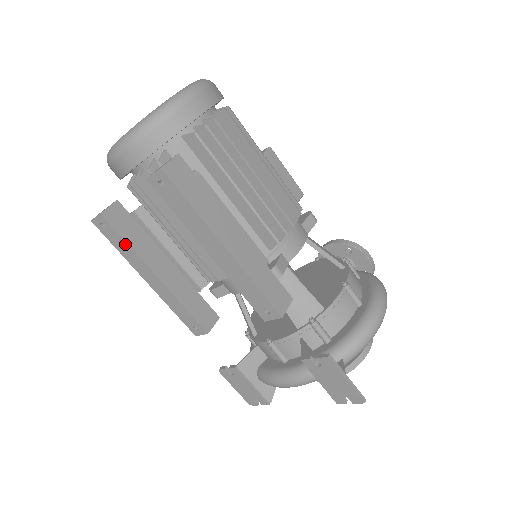
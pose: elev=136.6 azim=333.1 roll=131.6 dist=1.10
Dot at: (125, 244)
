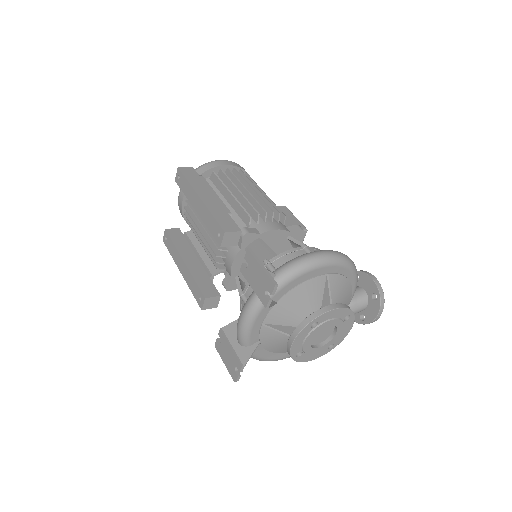
Dot at: (173, 245)
